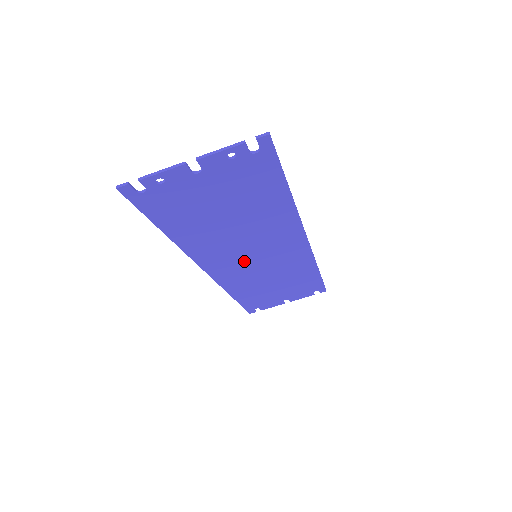
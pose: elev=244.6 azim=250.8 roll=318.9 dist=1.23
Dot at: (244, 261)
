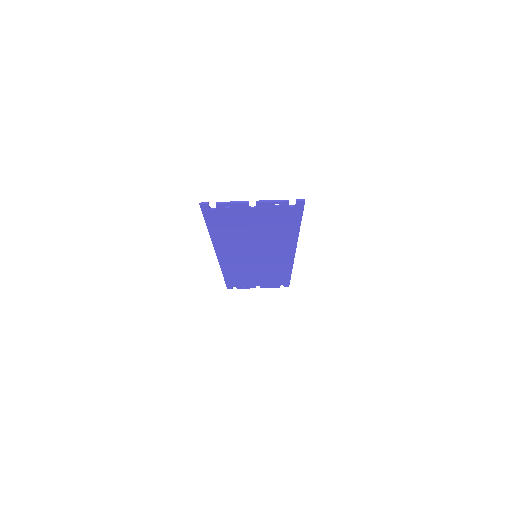
Dot at: (246, 257)
